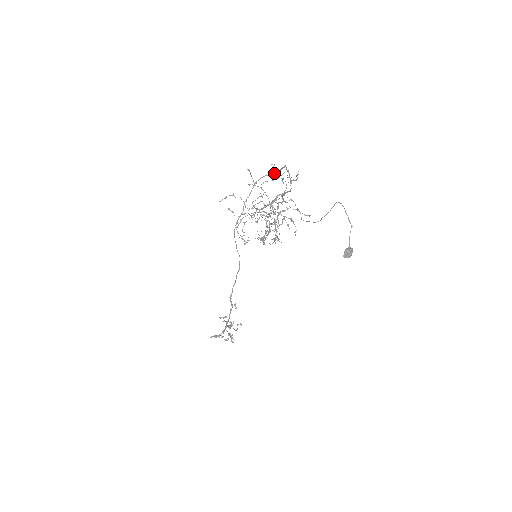
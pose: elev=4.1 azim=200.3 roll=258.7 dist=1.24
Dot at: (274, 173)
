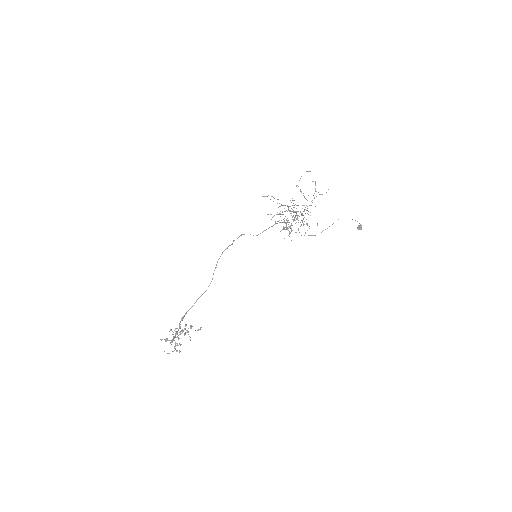
Dot at: occluded
